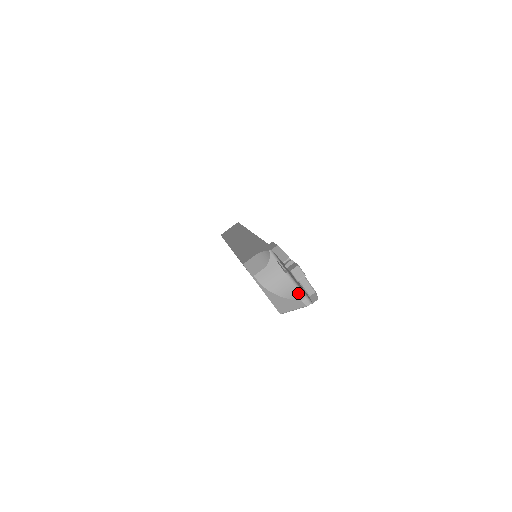
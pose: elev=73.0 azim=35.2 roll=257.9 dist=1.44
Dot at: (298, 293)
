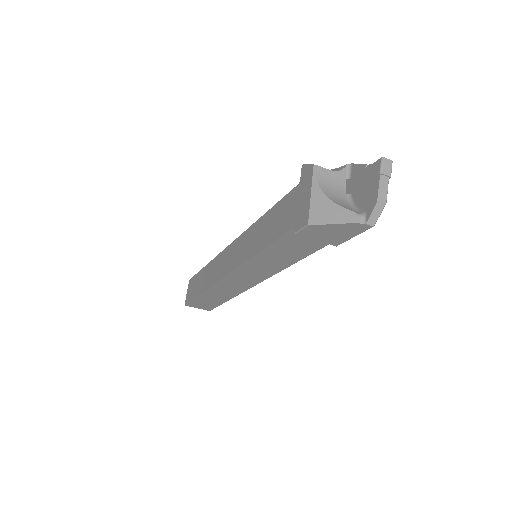
Dot at: (353, 210)
